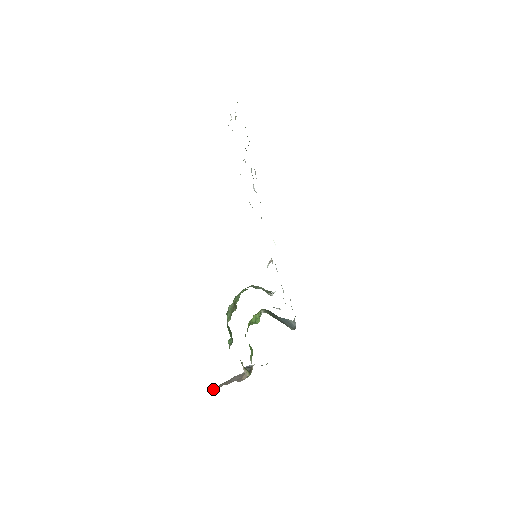
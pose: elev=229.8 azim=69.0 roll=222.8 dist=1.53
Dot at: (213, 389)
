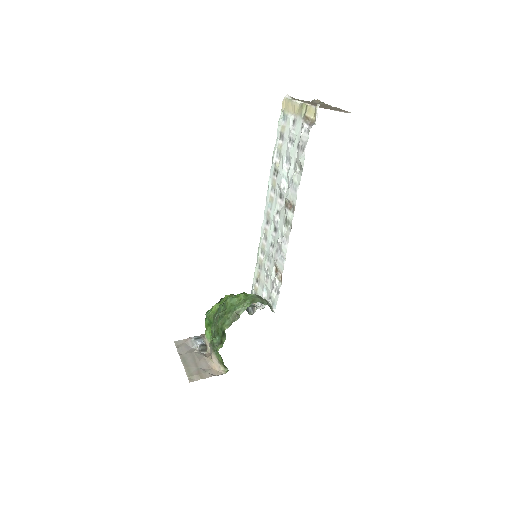
Dot at: (189, 382)
